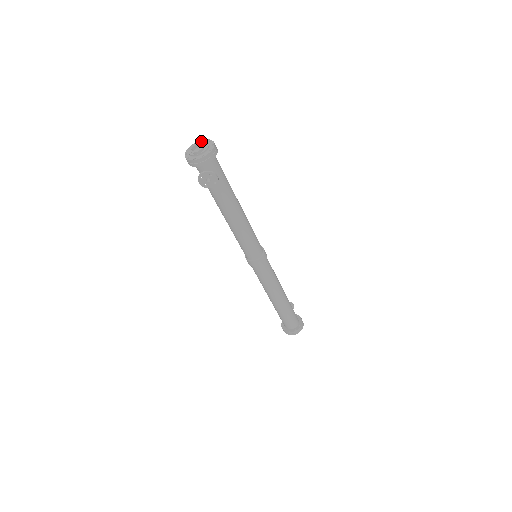
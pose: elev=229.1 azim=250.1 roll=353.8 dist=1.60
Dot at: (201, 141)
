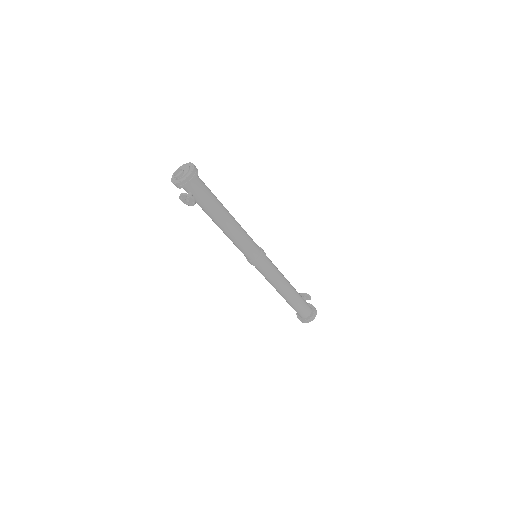
Dot at: (187, 164)
